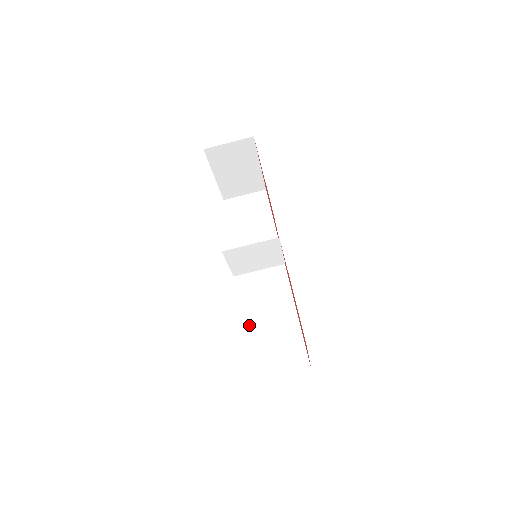
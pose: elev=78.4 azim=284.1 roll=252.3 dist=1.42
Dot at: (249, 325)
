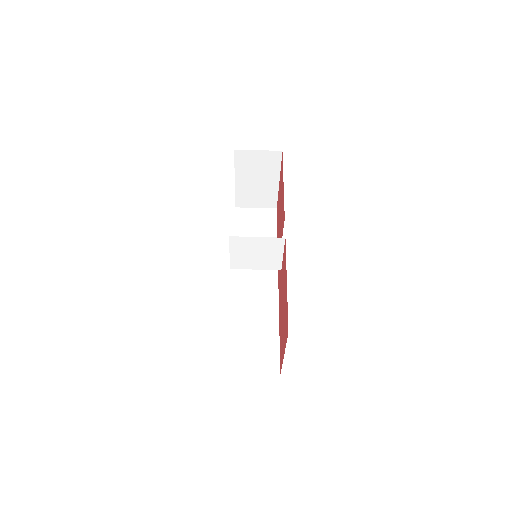
Dot at: (230, 321)
